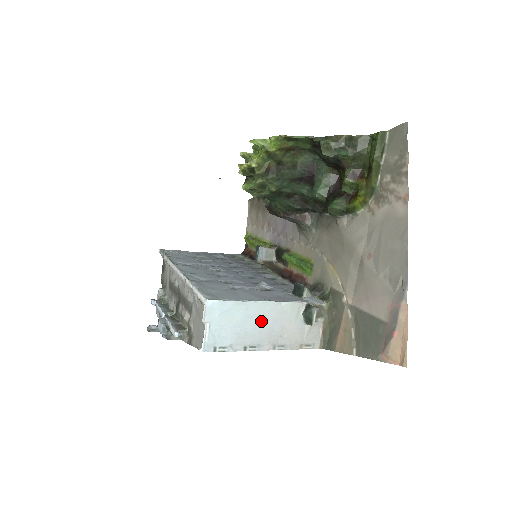
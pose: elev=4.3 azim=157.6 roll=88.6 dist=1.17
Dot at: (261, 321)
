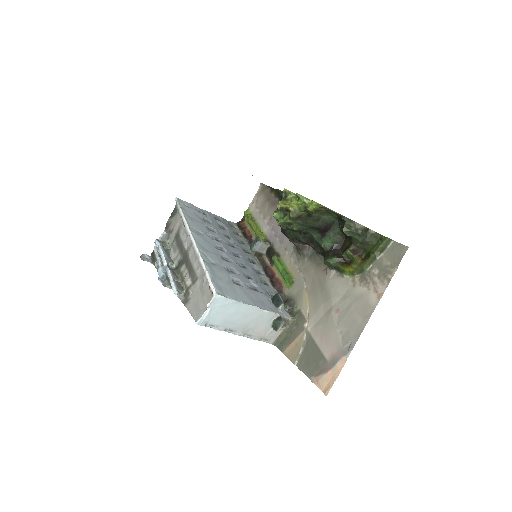
Dot at: (245, 317)
